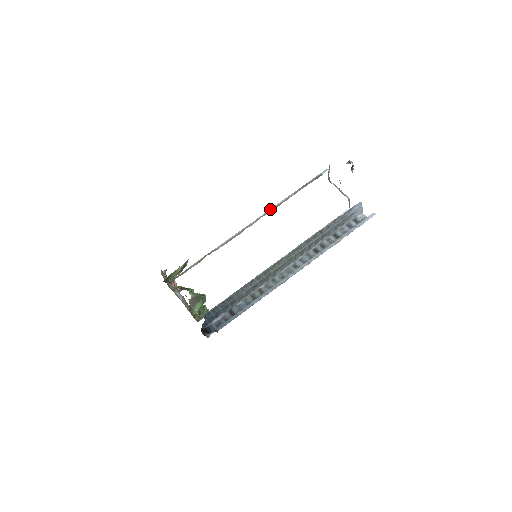
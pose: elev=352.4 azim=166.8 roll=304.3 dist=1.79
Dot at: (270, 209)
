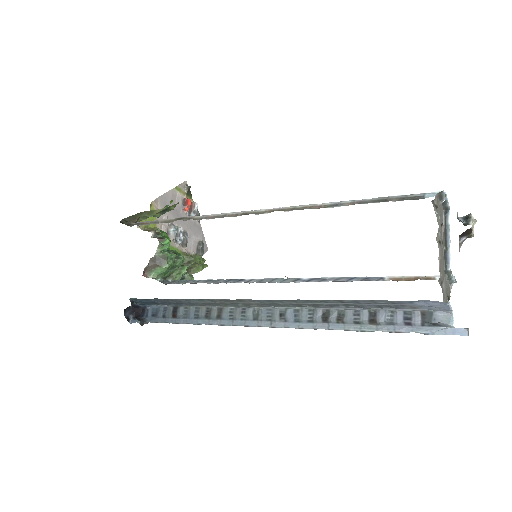
Dot at: (299, 205)
